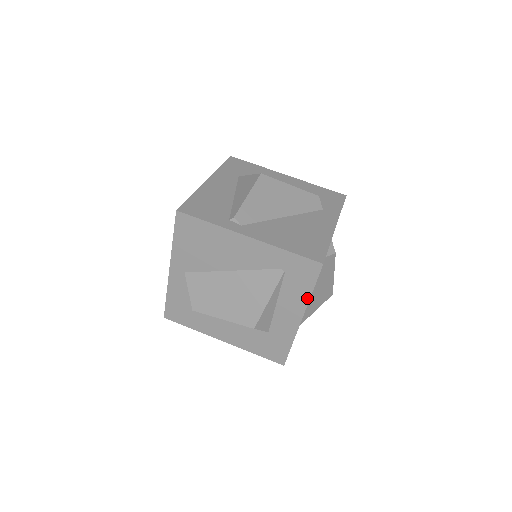
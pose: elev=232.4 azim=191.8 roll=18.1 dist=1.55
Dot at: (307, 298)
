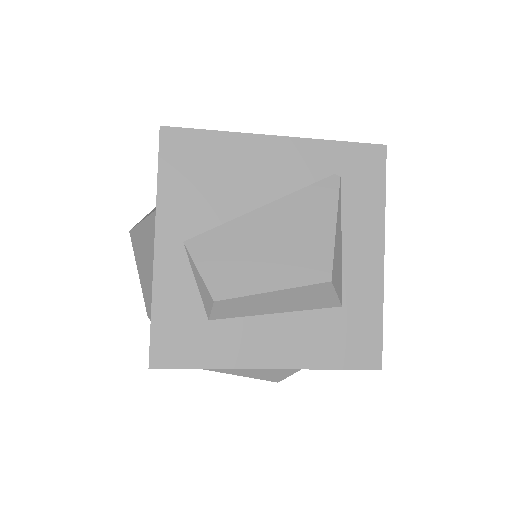
Dot at: (381, 211)
